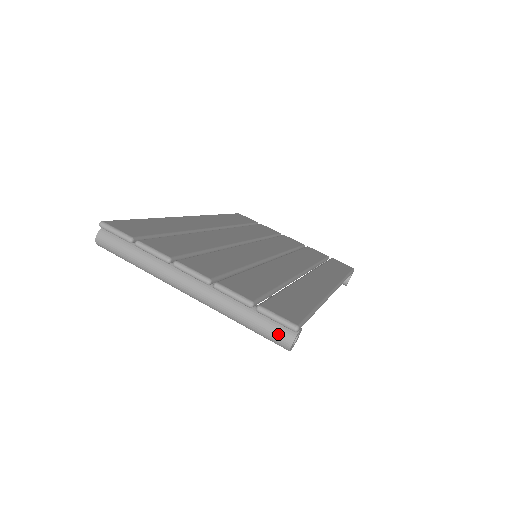
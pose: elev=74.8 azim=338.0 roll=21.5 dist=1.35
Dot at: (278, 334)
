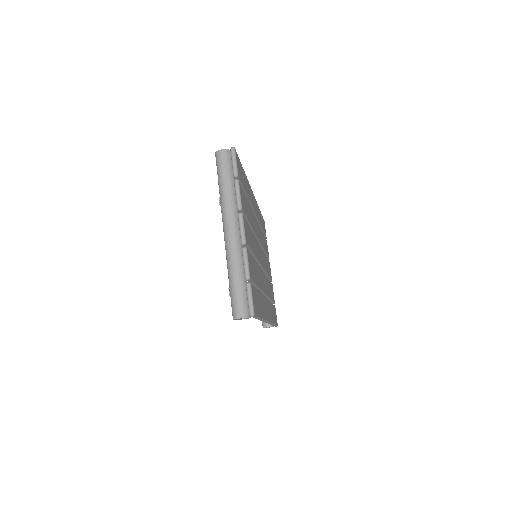
Dot at: (241, 306)
